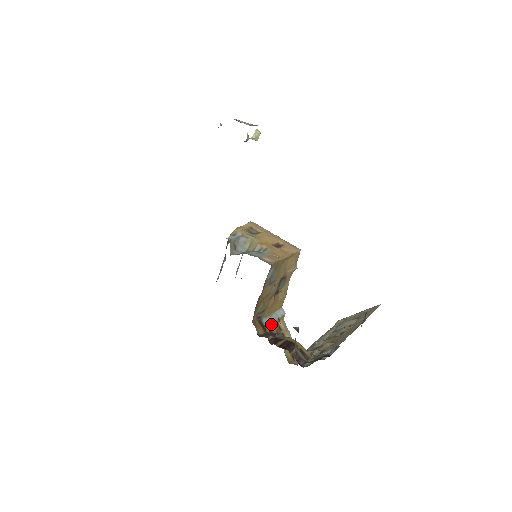
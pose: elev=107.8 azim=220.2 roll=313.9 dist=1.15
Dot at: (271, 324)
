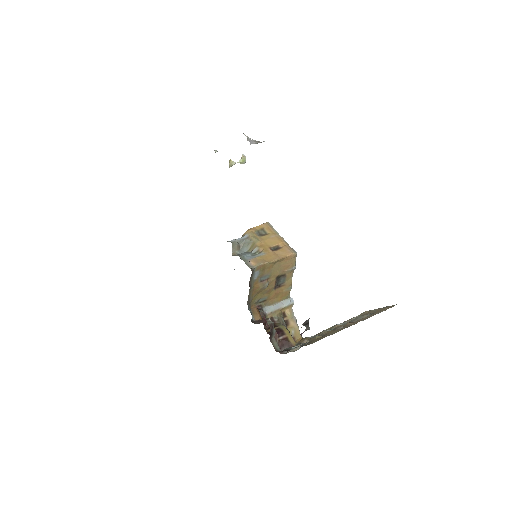
Dot at: (273, 312)
